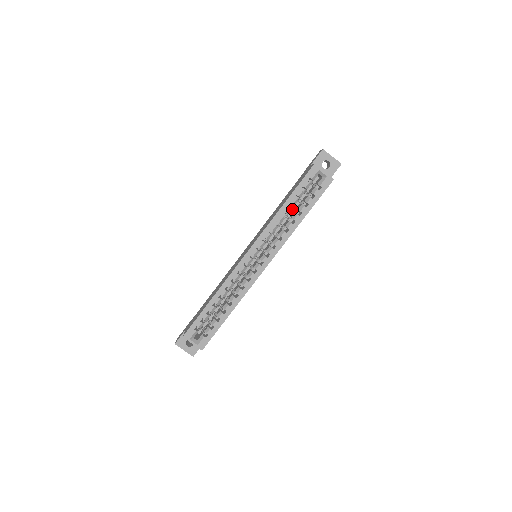
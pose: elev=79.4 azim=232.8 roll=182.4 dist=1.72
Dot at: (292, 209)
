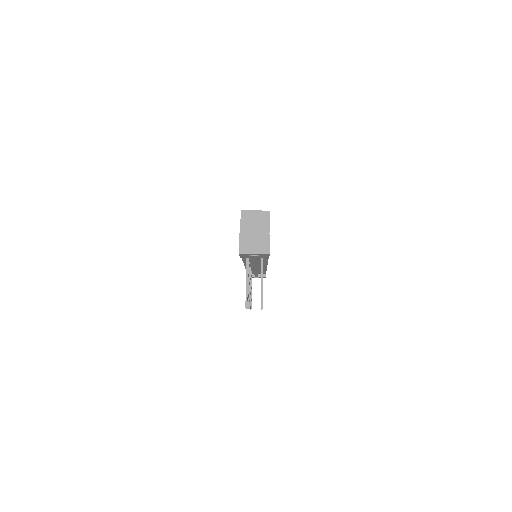
Dot at: occluded
